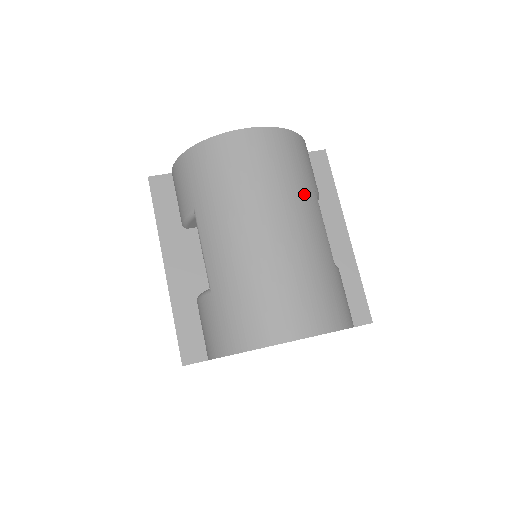
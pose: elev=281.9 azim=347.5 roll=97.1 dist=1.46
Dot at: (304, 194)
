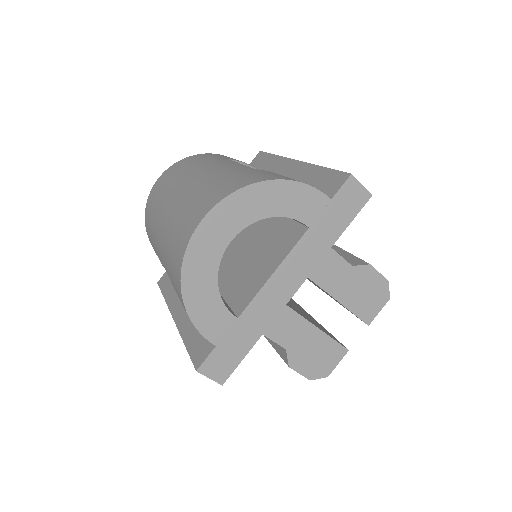
Dot at: (207, 163)
